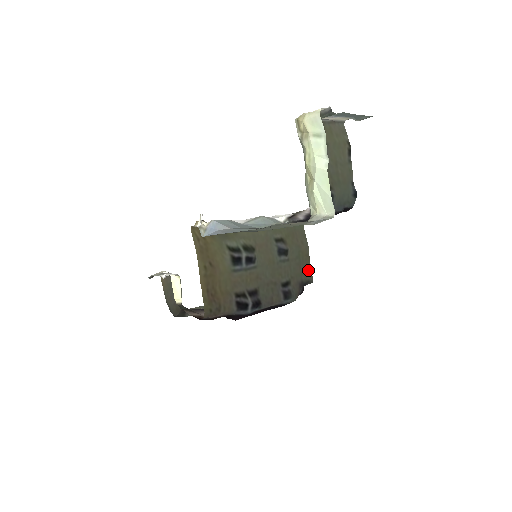
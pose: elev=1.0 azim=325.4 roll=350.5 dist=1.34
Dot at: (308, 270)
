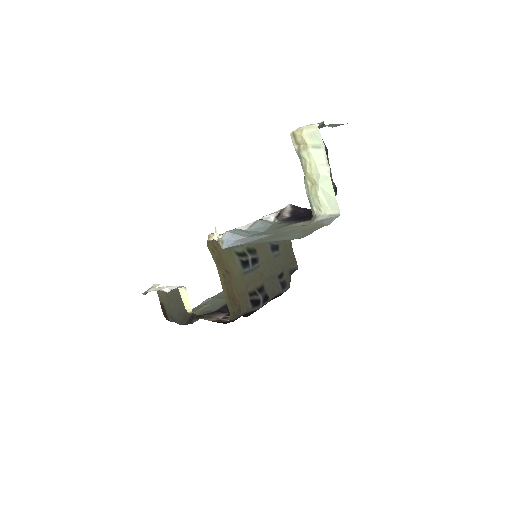
Dot at: (293, 259)
